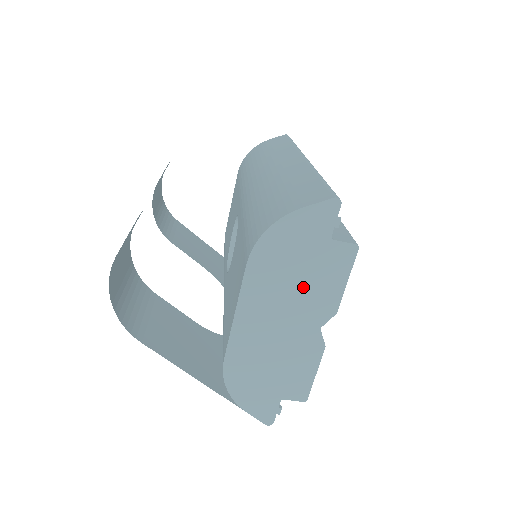
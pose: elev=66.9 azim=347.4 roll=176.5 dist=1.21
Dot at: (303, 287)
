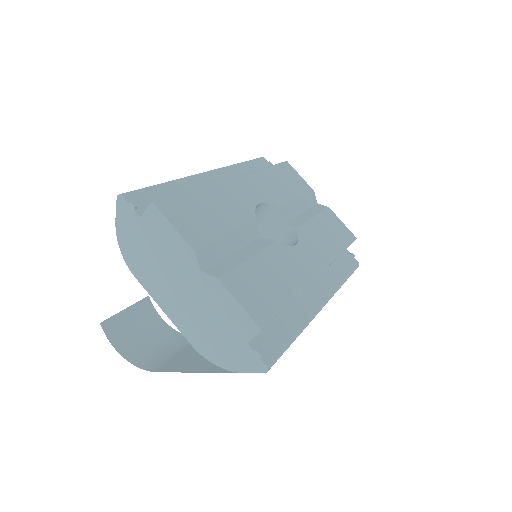
Dot at: (164, 258)
